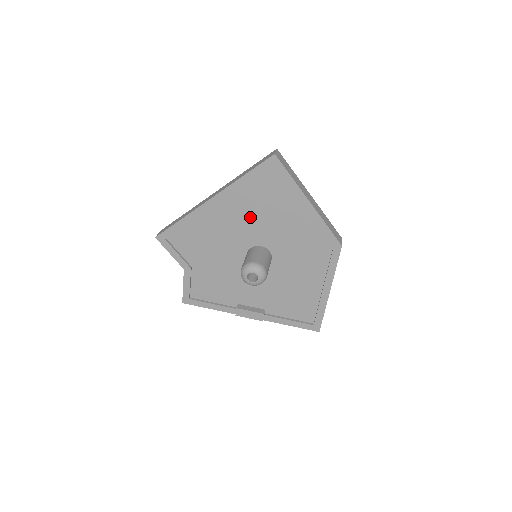
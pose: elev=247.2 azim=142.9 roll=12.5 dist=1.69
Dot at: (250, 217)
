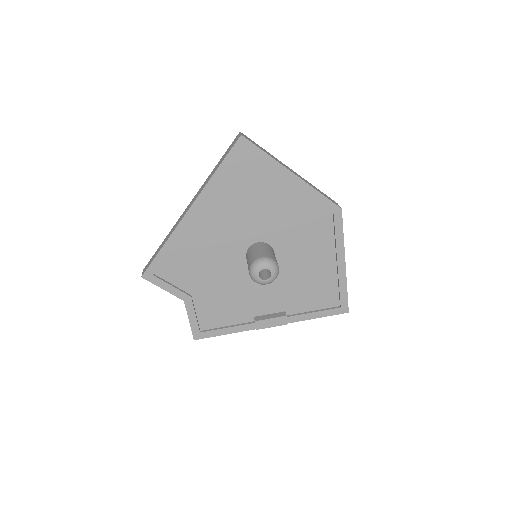
Dot at: (237, 215)
